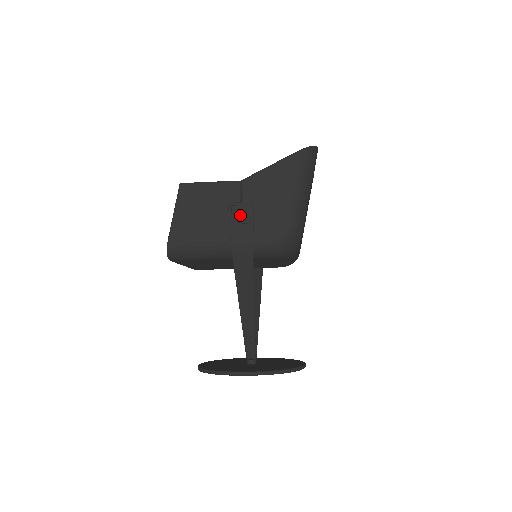
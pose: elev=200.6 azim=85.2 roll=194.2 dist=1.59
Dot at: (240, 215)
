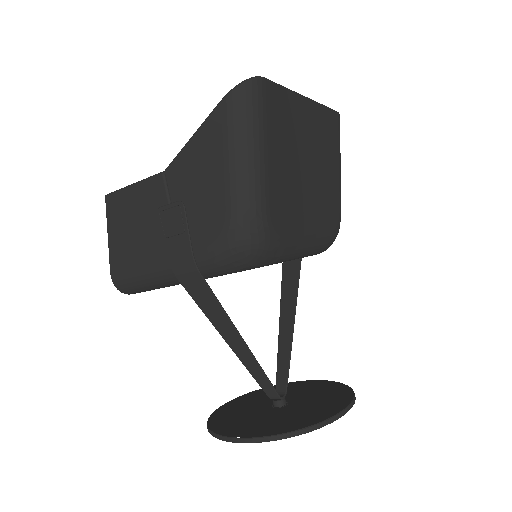
Dot at: (171, 223)
